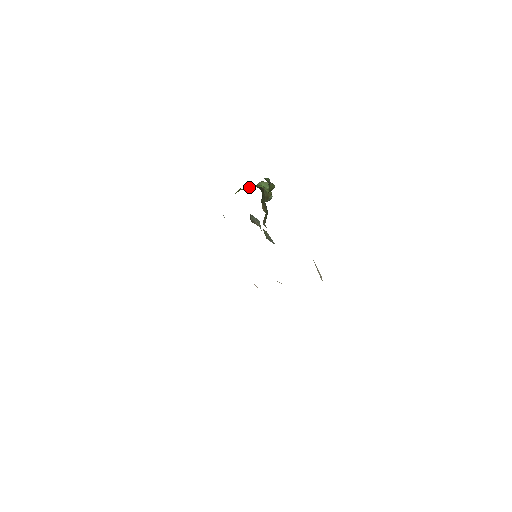
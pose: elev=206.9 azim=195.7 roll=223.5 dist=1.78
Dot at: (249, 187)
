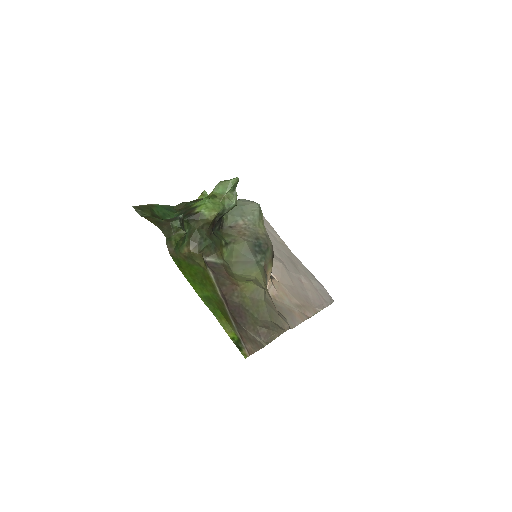
Dot at: (187, 210)
